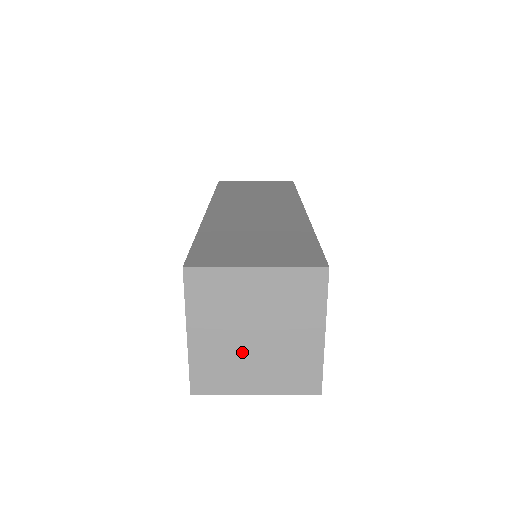
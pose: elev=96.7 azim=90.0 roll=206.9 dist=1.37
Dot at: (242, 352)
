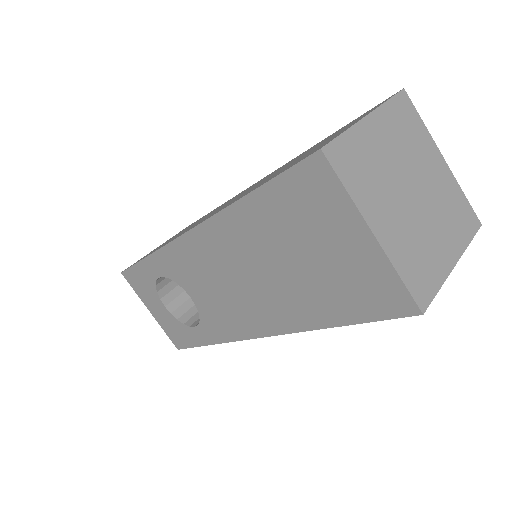
Dot at: (418, 221)
